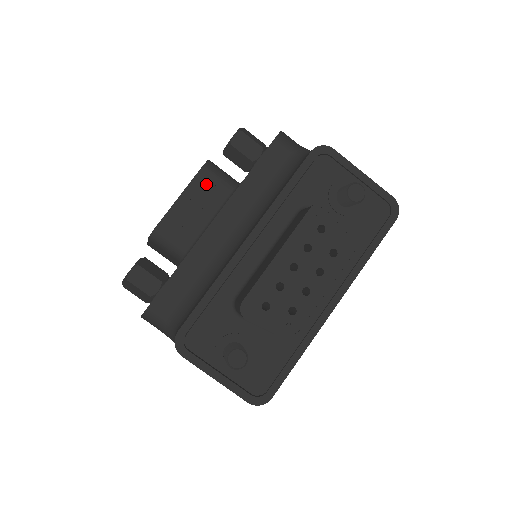
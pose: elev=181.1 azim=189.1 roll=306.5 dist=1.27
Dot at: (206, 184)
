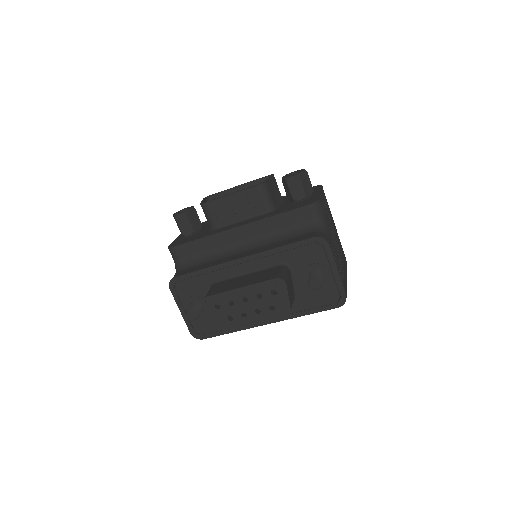
Dot at: (252, 197)
